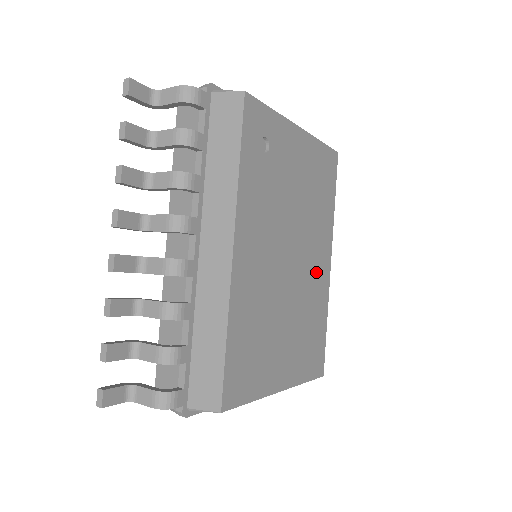
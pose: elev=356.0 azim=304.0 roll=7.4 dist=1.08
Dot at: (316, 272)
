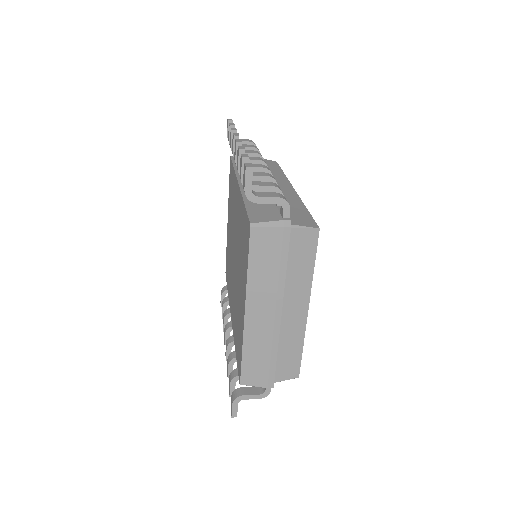
Dot at: occluded
